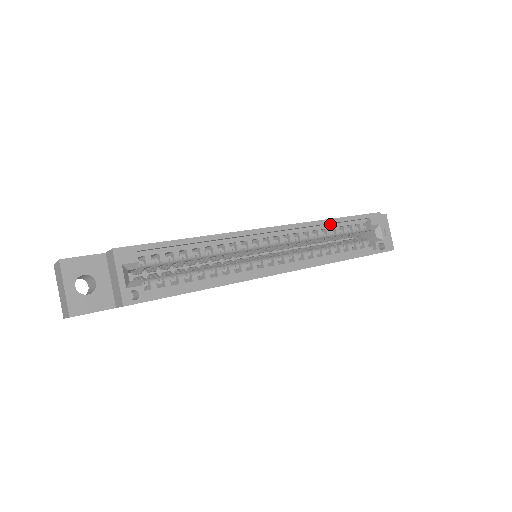
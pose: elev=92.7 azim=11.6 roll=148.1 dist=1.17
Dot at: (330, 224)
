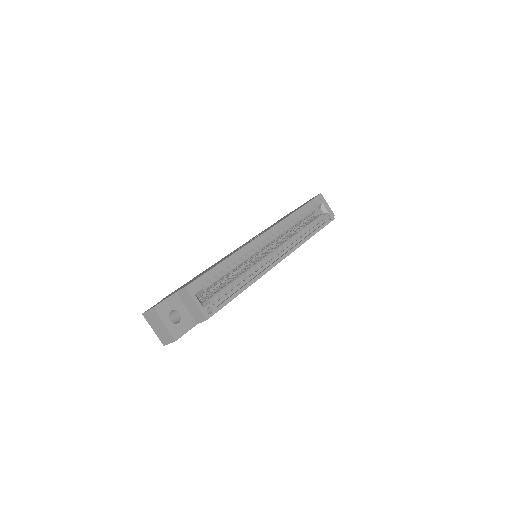
Dot at: (294, 216)
